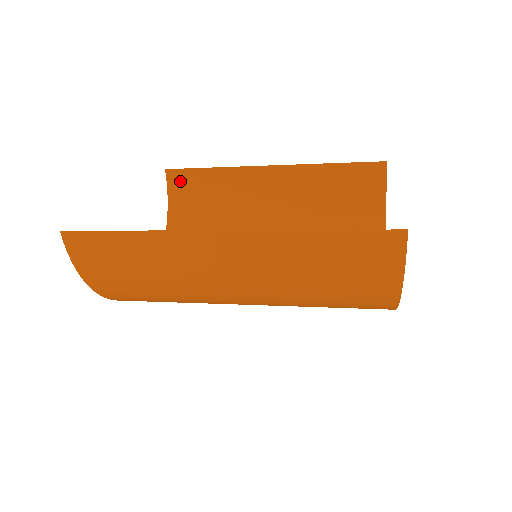
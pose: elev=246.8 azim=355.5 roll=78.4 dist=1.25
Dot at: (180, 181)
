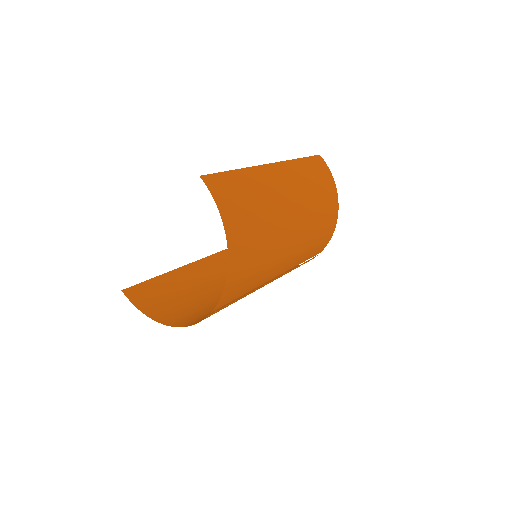
Dot at: (139, 294)
